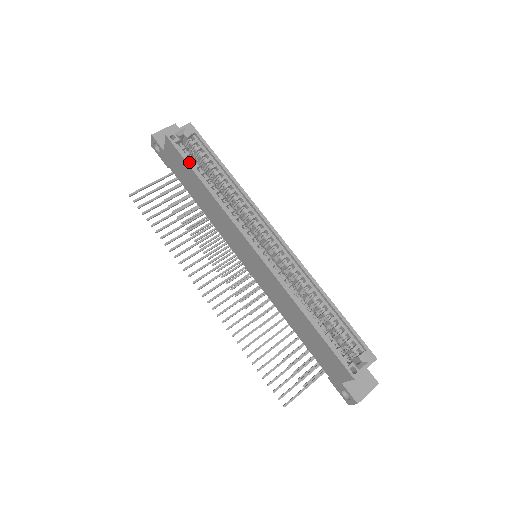
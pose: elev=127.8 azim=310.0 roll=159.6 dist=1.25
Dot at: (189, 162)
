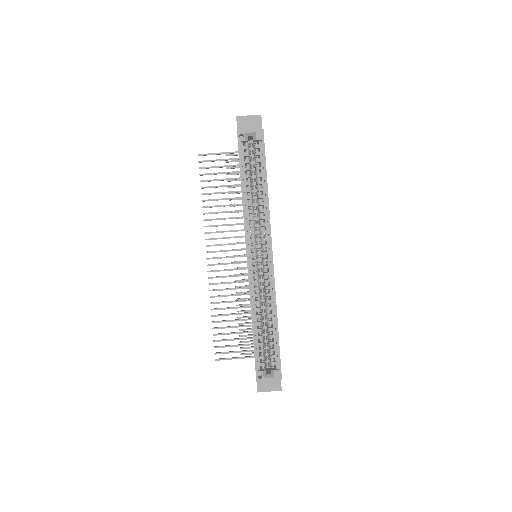
Dot at: (241, 164)
